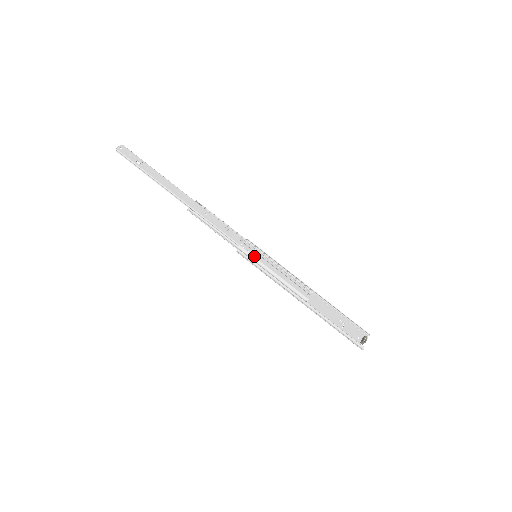
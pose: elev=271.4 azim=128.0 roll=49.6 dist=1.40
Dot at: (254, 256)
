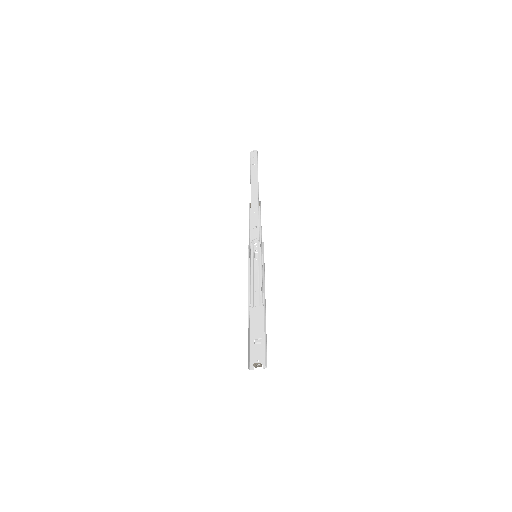
Dot at: (254, 255)
